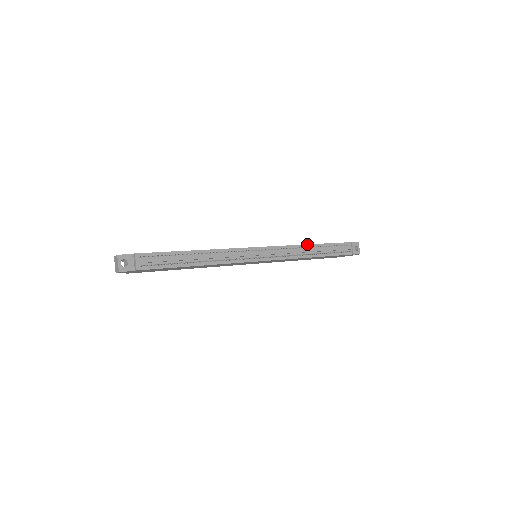
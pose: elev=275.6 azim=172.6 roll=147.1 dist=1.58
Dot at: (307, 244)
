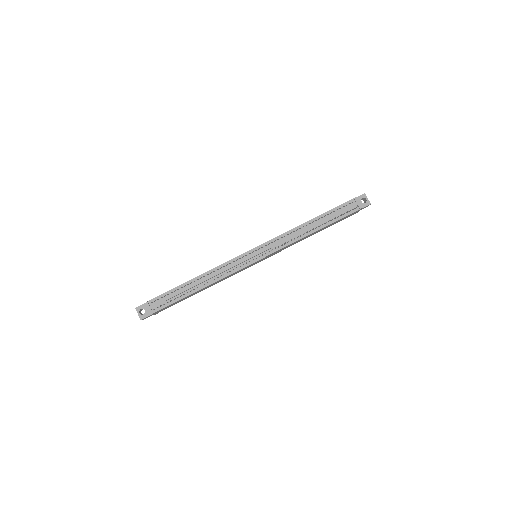
Dot at: (302, 224)
